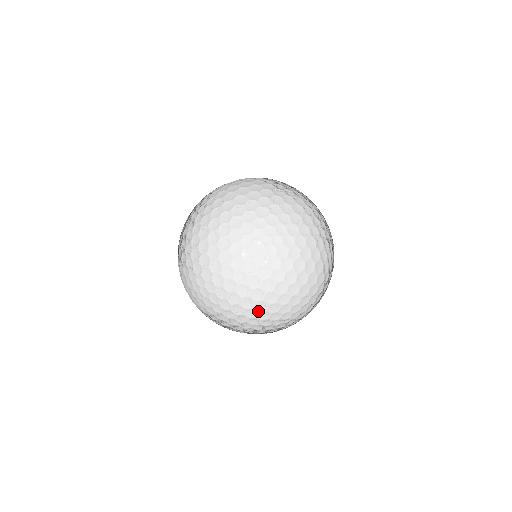
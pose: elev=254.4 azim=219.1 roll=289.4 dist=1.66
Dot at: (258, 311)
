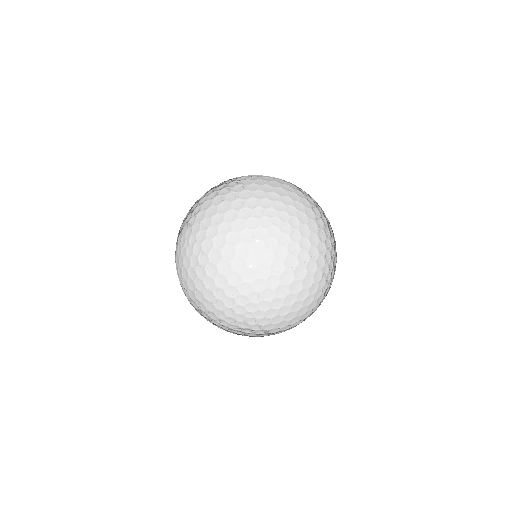
Dot at: (237, 210)
